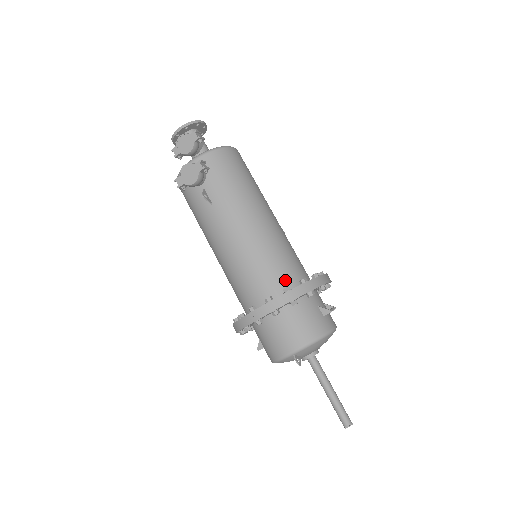
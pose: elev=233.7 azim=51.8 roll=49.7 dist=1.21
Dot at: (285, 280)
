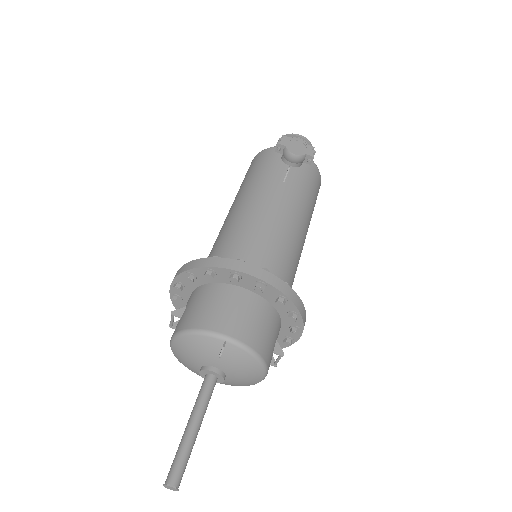
Dot at: occluded
